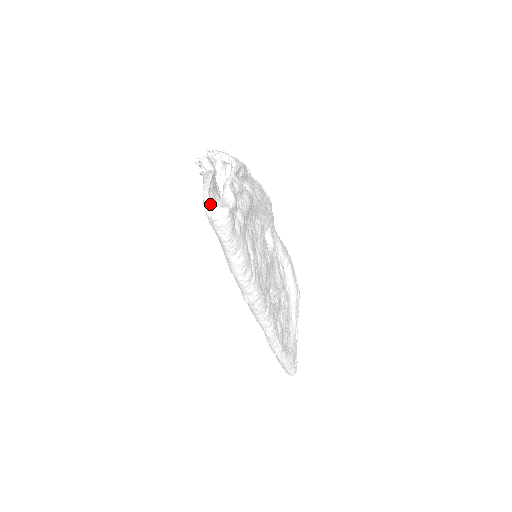
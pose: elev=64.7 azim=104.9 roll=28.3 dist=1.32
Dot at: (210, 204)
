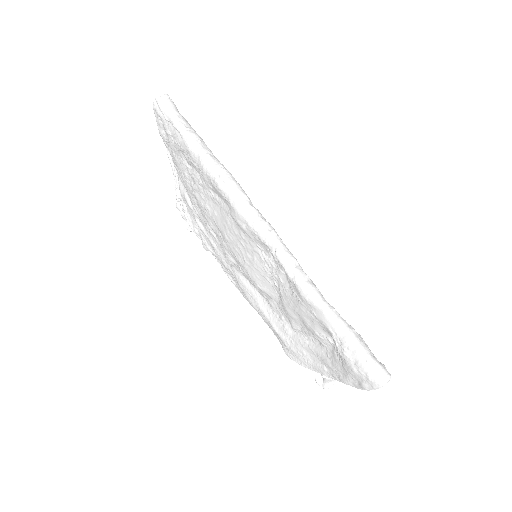
Dot at: occluded
